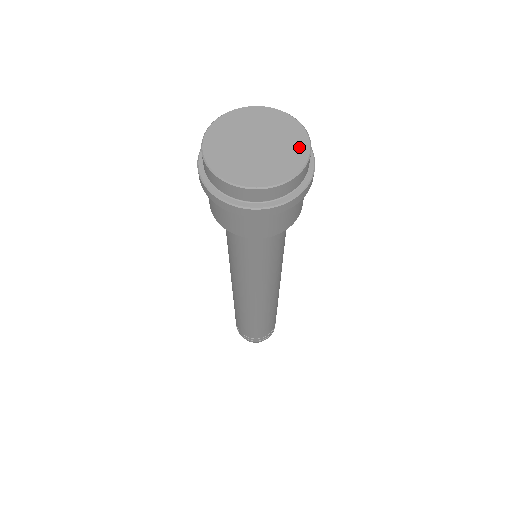
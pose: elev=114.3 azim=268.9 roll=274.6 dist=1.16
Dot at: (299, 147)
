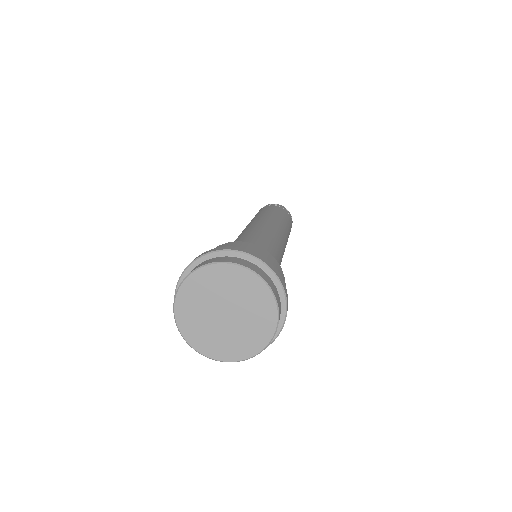
Dot at: (265, 305)
